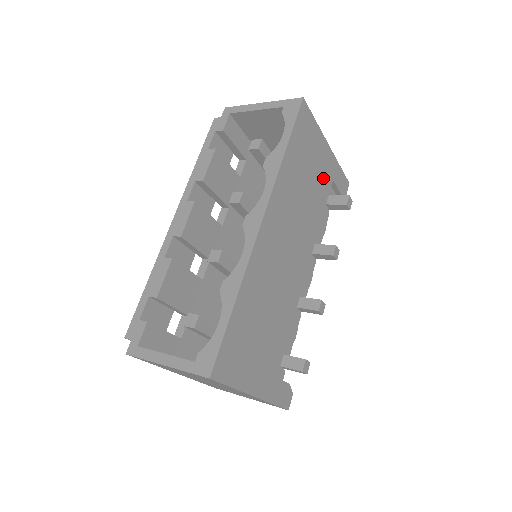
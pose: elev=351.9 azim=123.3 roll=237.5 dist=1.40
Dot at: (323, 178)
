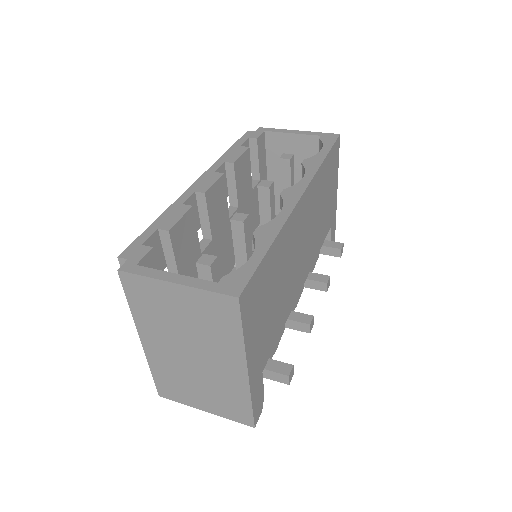
Dot at: (329, 216)
